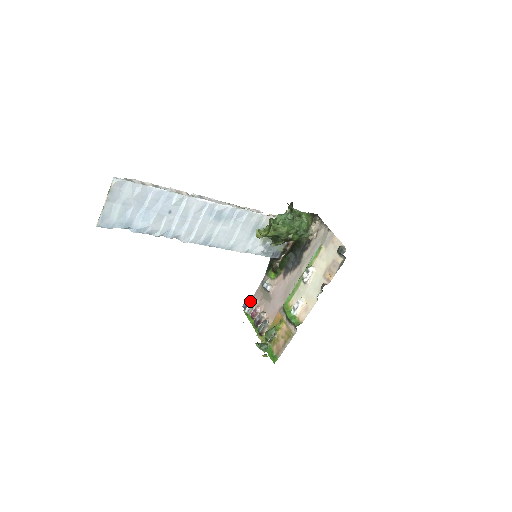
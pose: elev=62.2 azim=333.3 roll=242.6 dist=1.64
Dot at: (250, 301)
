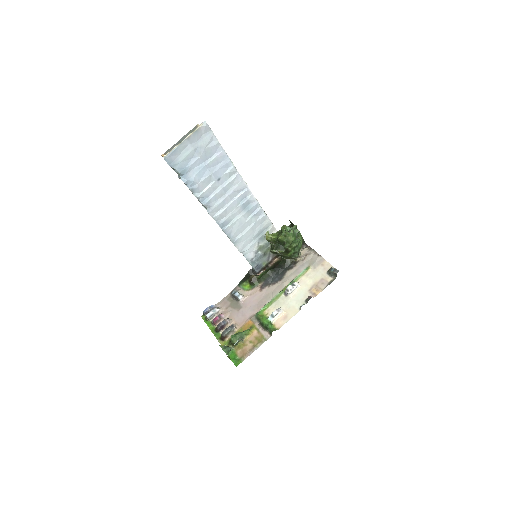
Dot at: (214, 308)
